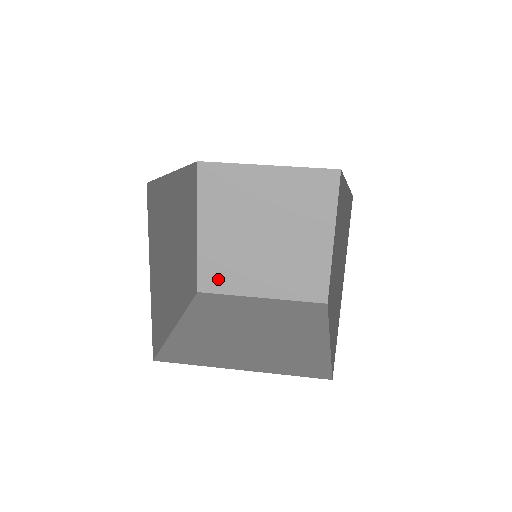
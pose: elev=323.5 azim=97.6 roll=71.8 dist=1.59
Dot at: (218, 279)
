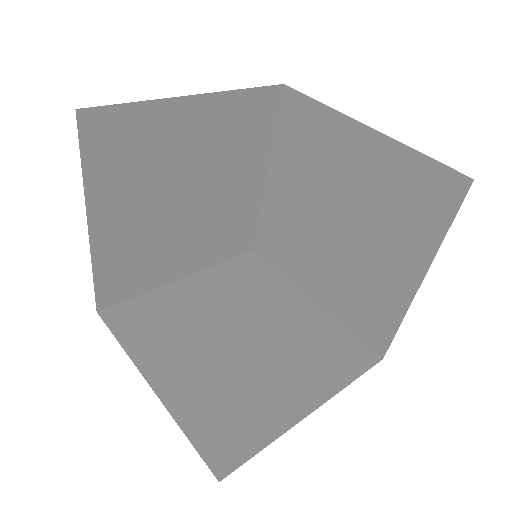
Dot at: (274, 247)
